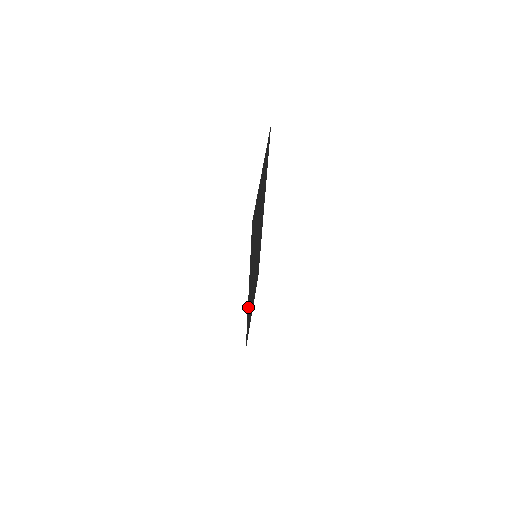
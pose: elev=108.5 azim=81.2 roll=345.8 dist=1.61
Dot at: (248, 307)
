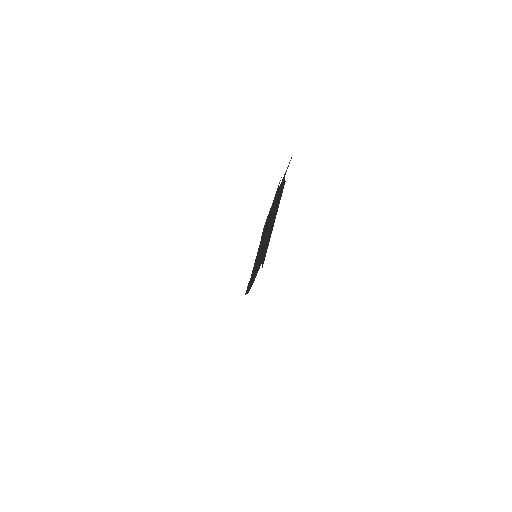
Dot at: occluded
